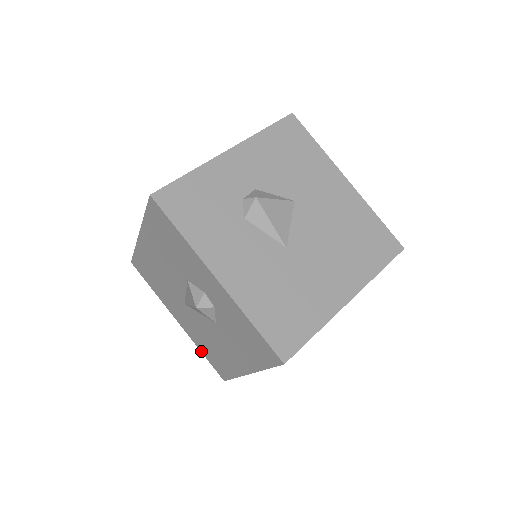
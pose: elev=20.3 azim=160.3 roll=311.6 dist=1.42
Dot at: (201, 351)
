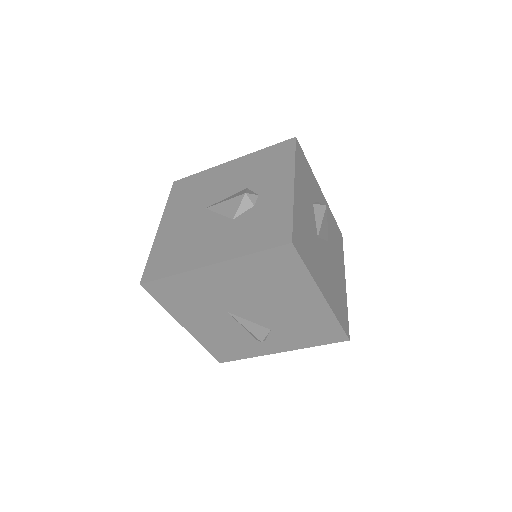
Dot at: (151, 254)
